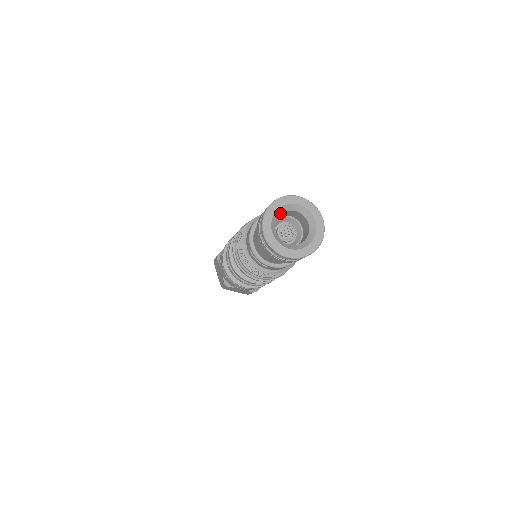
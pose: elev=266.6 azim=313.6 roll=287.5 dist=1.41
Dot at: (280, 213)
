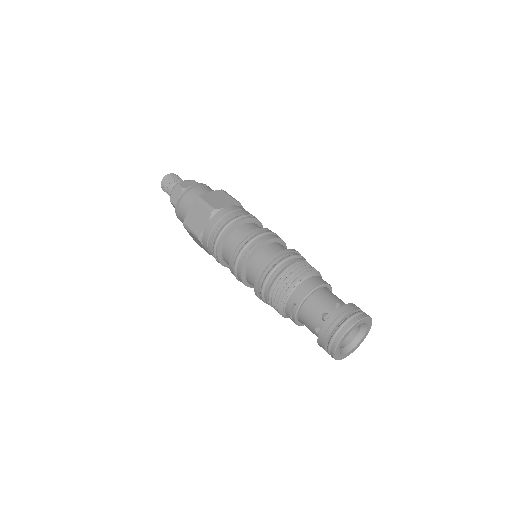
Dot at: occluded
